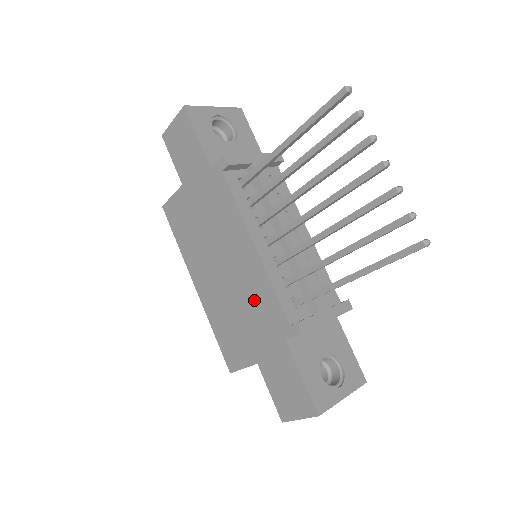
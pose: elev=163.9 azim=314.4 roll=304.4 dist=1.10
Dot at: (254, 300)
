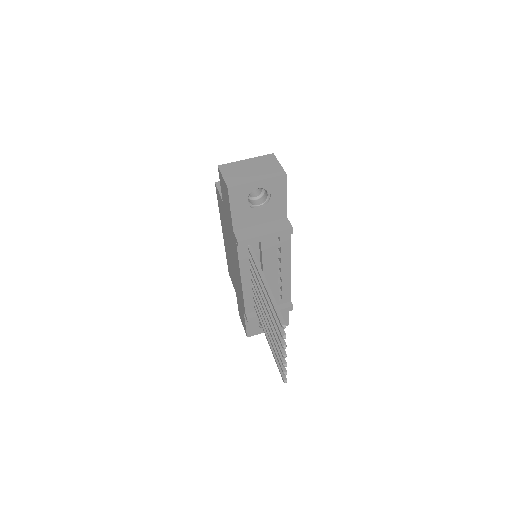
Dot at: (238, 286)
